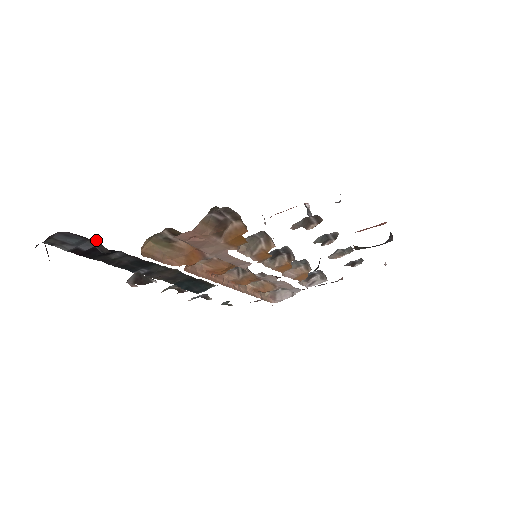
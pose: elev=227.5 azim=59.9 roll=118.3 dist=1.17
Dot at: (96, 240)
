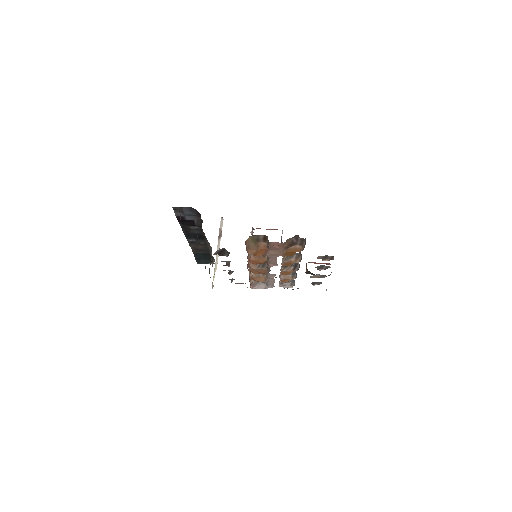
Dot at: occluded
